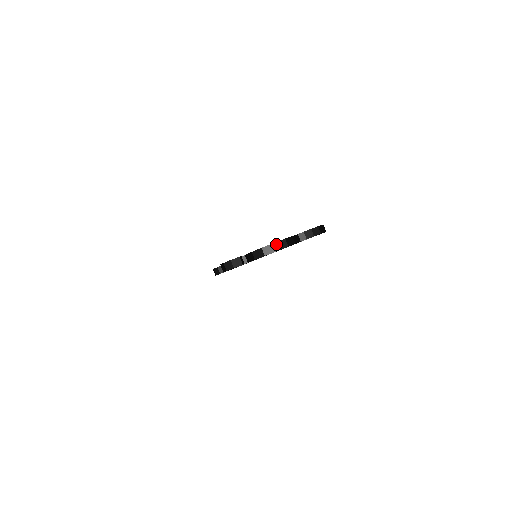
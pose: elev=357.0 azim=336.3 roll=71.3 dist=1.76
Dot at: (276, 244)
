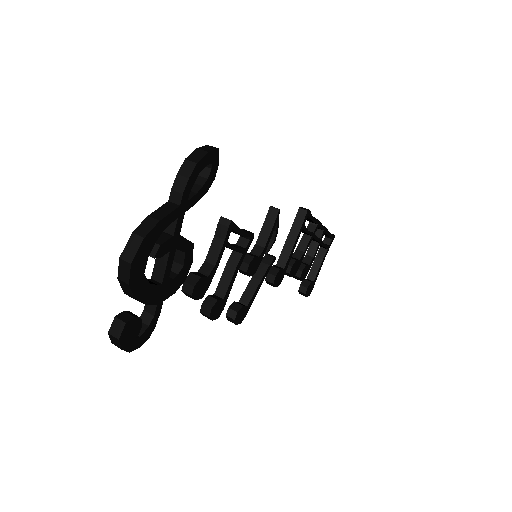
Dot at: (124, 254)
